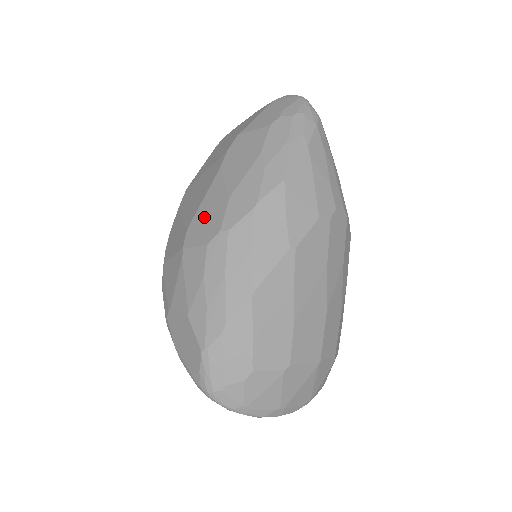
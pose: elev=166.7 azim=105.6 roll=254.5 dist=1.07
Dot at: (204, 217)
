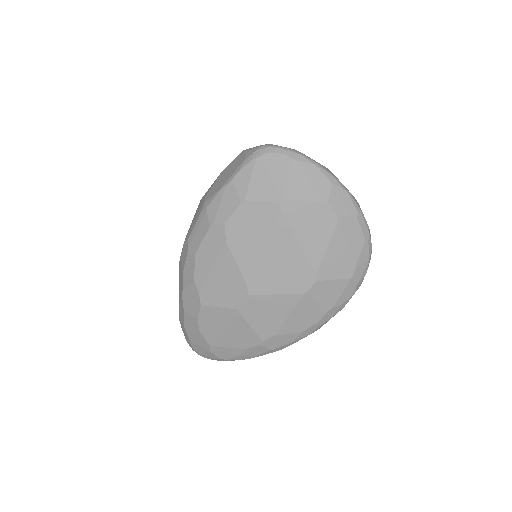
Dot at: occluded
